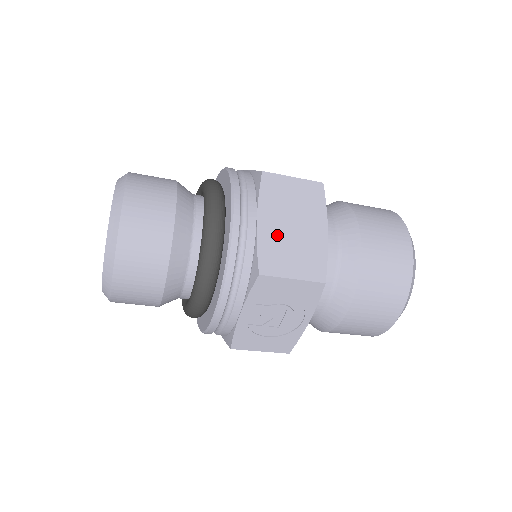
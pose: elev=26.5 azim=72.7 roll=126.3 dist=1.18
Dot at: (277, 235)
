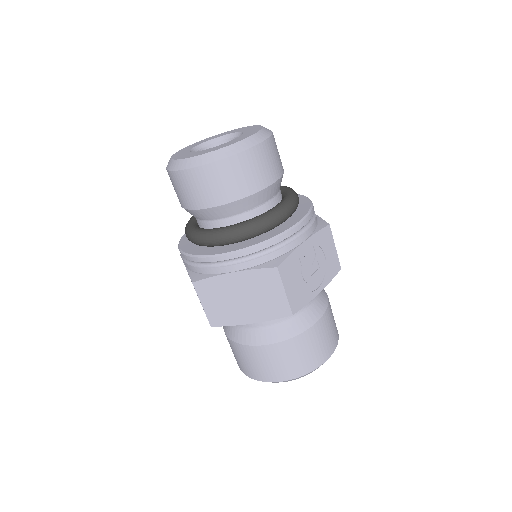
Dot at: occluded
